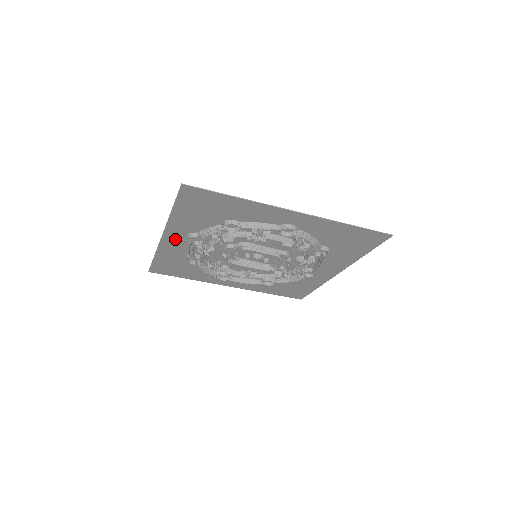
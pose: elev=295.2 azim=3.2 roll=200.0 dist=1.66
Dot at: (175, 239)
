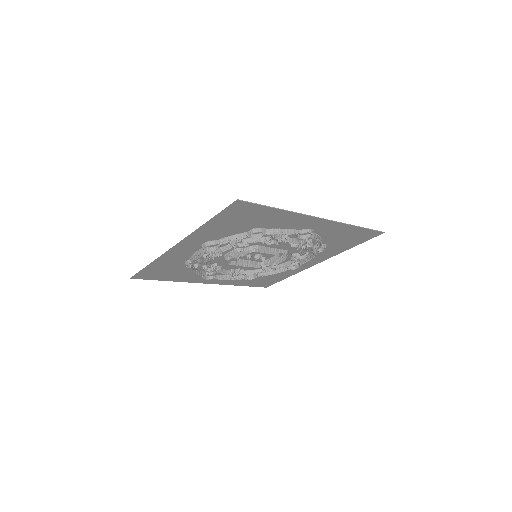
Dot at: (187, 247)
